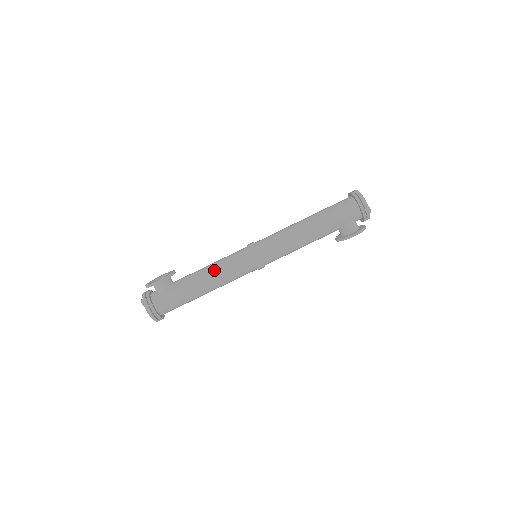
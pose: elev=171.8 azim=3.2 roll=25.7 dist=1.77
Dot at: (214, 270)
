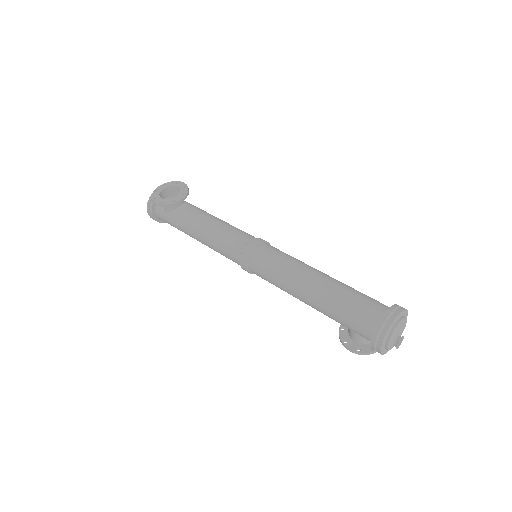
Dot at: (207, 236)
